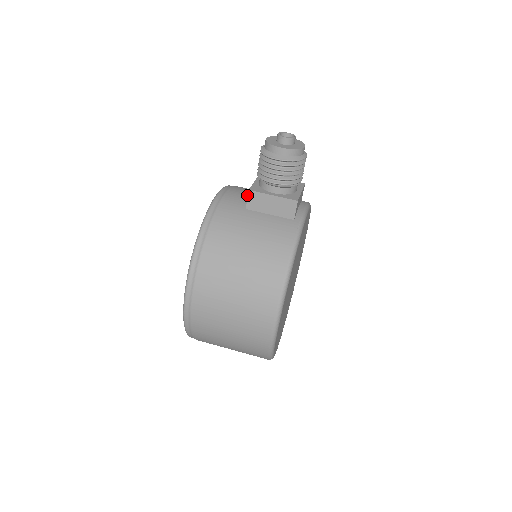
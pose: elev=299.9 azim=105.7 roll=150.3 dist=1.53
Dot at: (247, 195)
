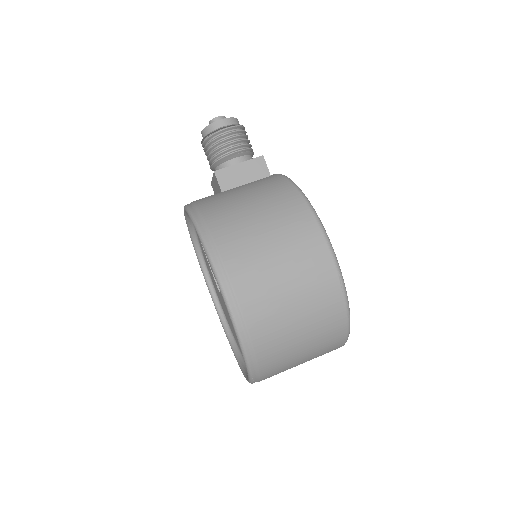
Dot at: occluded
